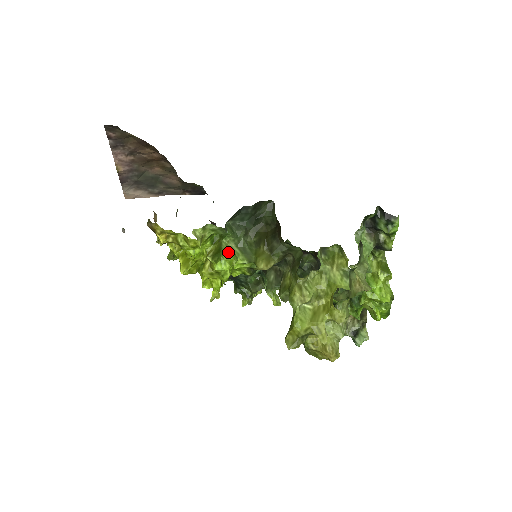
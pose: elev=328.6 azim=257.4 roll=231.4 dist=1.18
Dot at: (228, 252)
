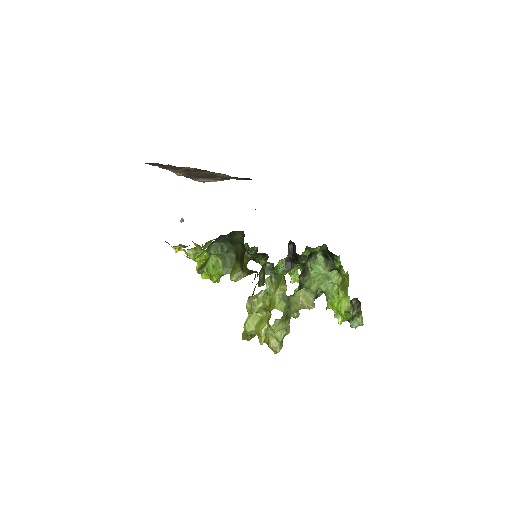
Dot at: (209, 267)
